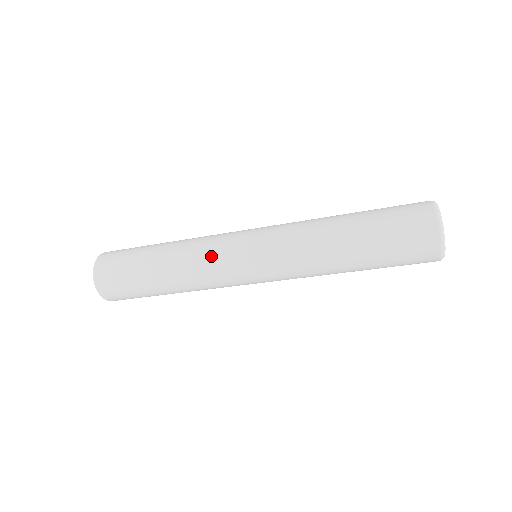
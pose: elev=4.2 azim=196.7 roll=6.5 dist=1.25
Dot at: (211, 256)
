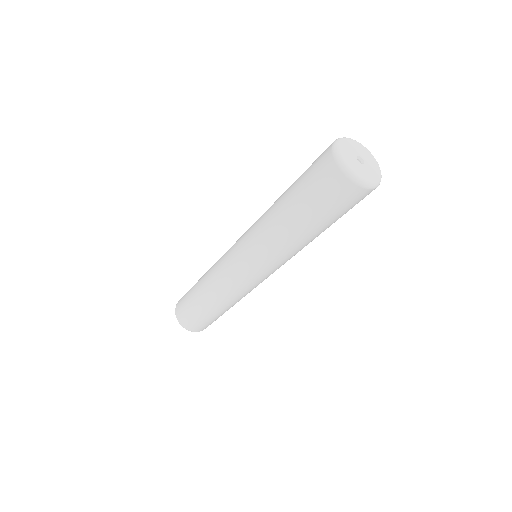
Dot at: (222, 275)
